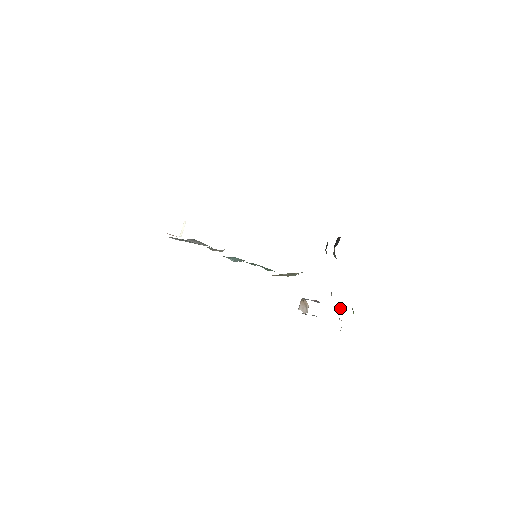
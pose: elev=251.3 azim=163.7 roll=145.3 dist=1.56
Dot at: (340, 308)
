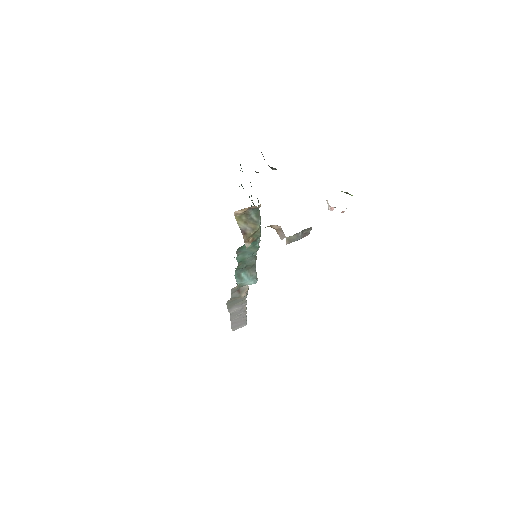
Dot at: (327, 203)
